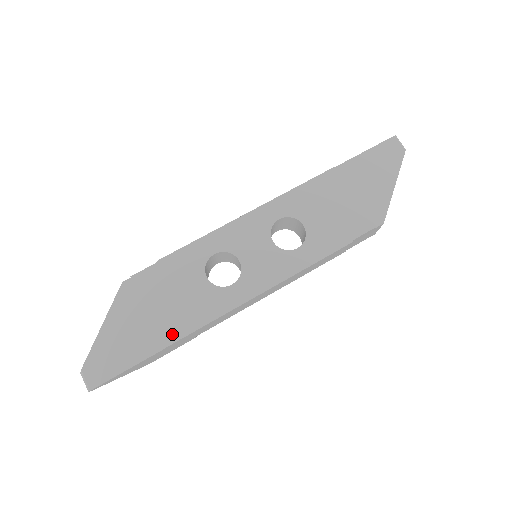
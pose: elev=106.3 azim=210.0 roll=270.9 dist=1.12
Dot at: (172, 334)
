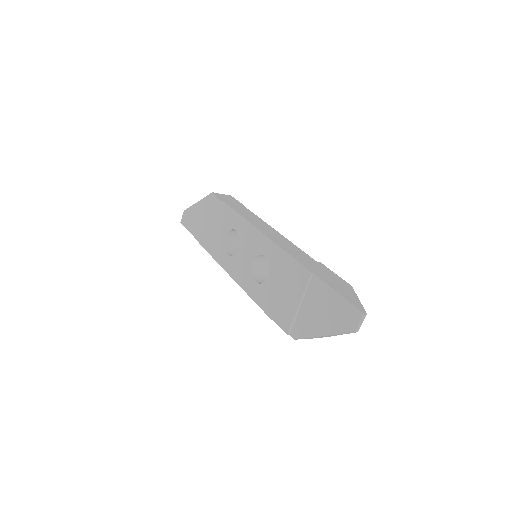
Dot at: (203, 241)
